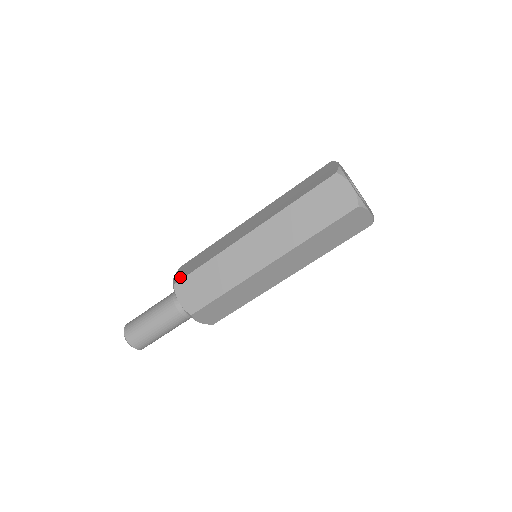
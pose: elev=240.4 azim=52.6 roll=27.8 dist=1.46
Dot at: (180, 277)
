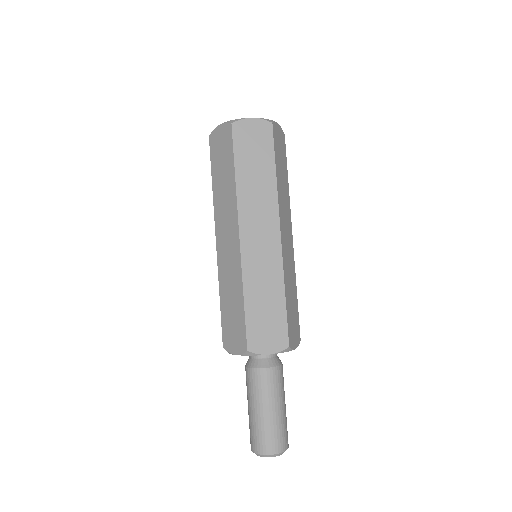
Dot at: (242, 341)
